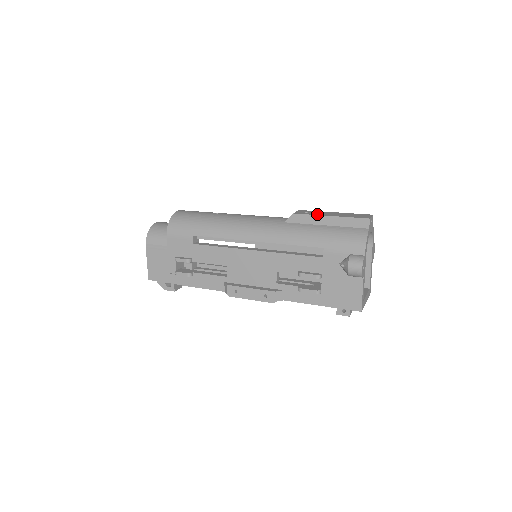
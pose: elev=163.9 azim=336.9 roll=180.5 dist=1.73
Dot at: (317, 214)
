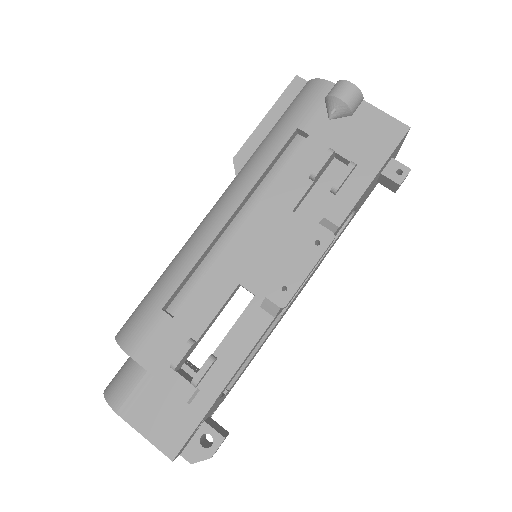
Dot at: (253, 133)
